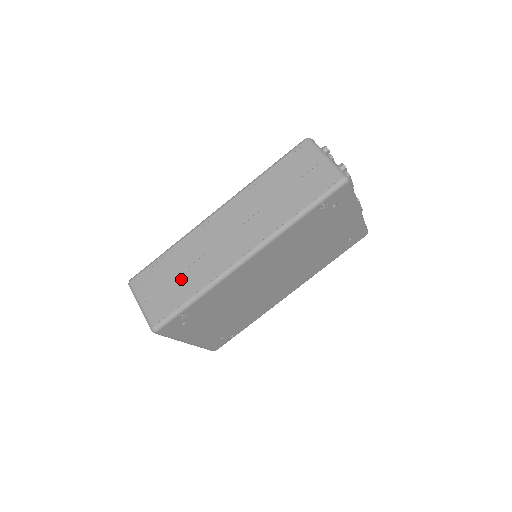
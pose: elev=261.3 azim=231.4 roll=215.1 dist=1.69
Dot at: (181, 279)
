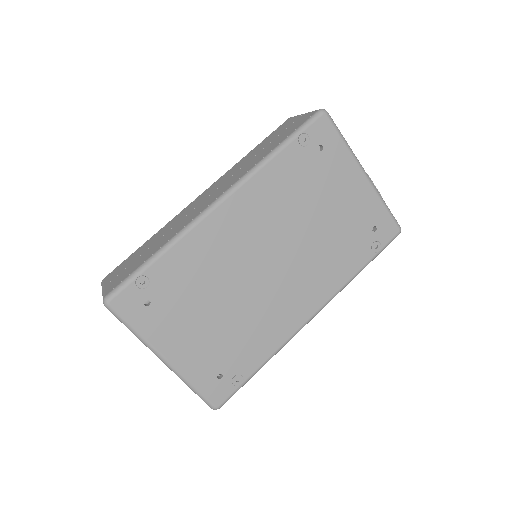
Dot at: (150, 249)
